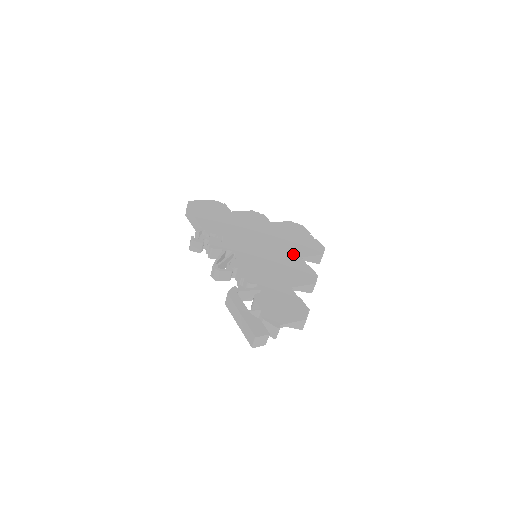
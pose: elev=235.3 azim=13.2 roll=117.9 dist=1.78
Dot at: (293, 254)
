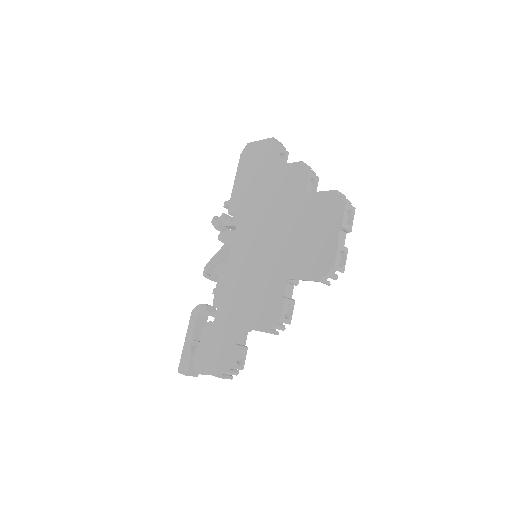
Dot at: (282, 270)
